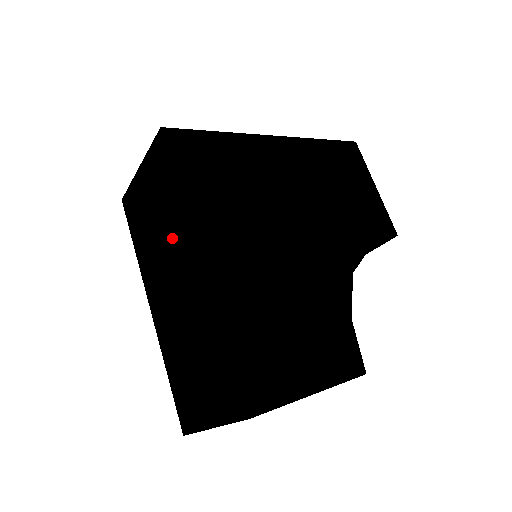
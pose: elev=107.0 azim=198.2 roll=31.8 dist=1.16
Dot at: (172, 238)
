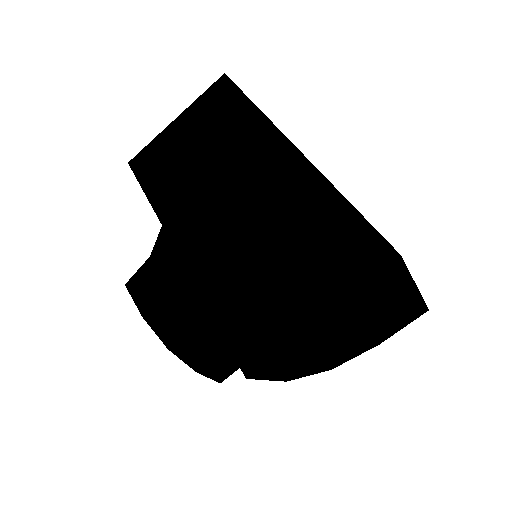
Dot at: (238, 151)
